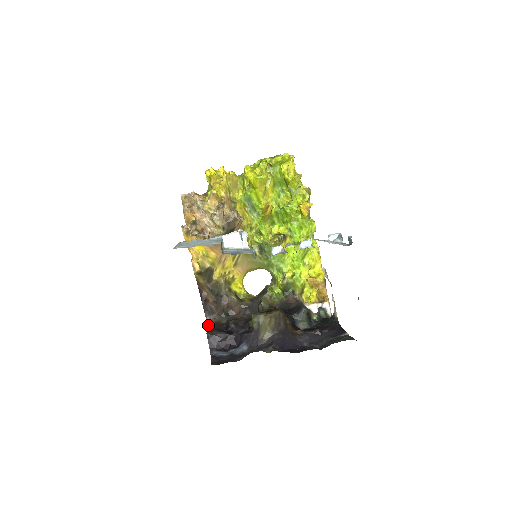
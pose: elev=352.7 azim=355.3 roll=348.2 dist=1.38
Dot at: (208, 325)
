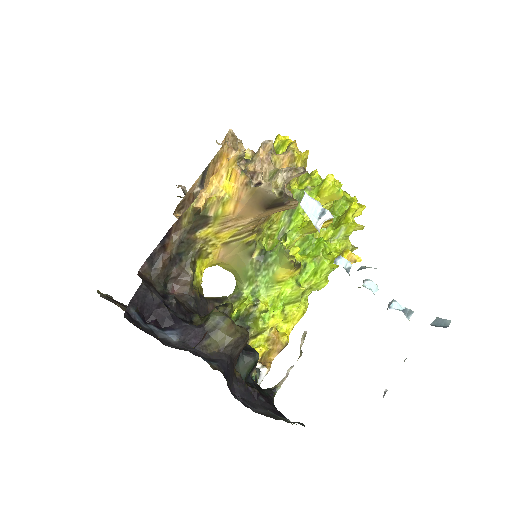
Dot at: (139, 275)
